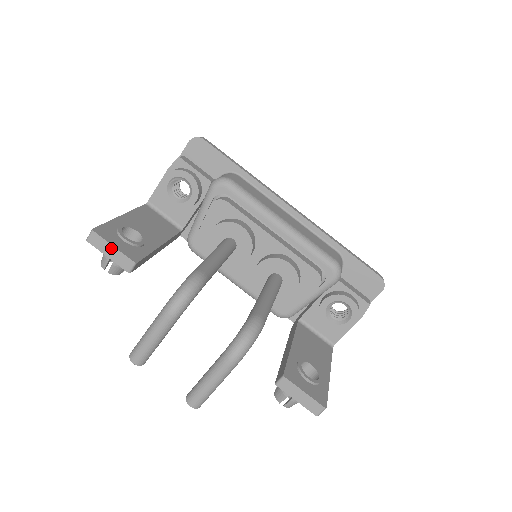
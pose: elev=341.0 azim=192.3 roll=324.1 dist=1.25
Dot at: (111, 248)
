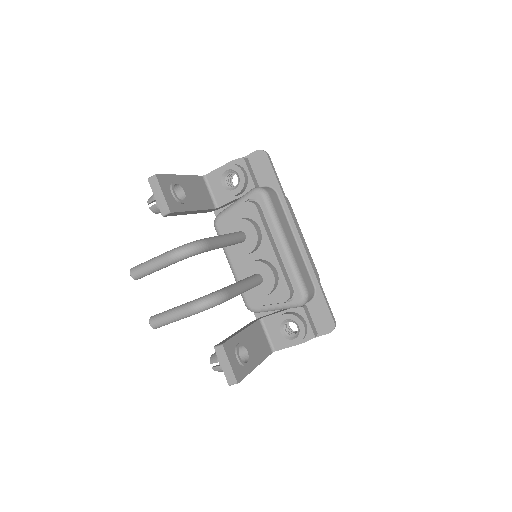
Dot at: (161, 193)
